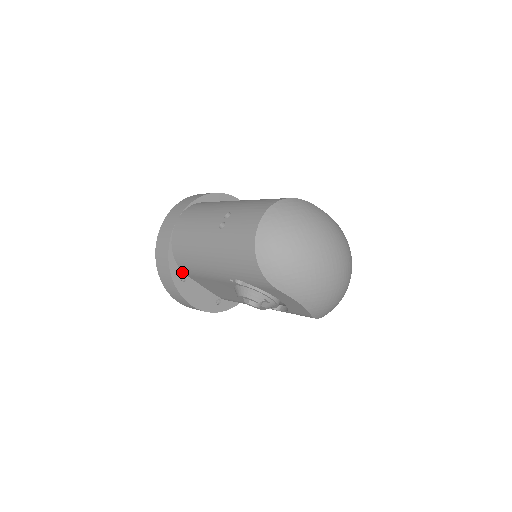
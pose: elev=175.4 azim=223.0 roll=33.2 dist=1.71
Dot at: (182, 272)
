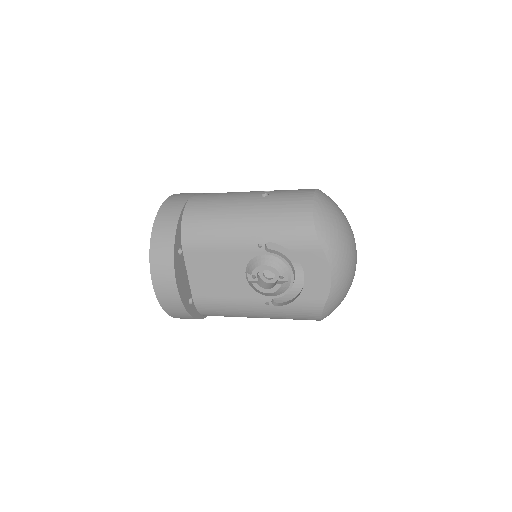
Dot at: (181, 244)
